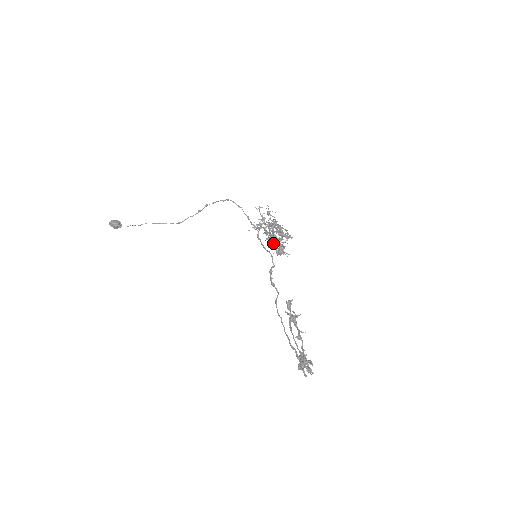
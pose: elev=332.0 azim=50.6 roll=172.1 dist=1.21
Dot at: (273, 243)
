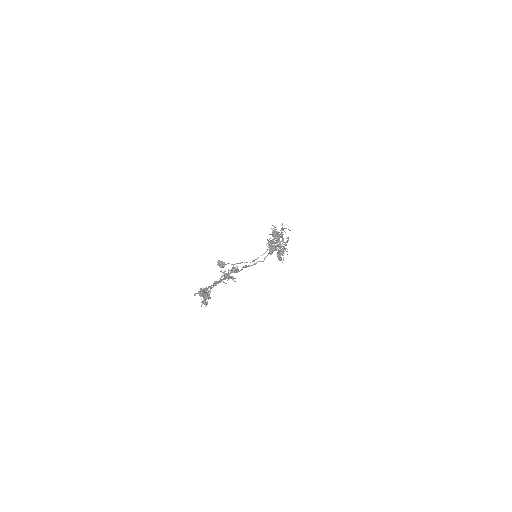
Dot at: (273, 248)
